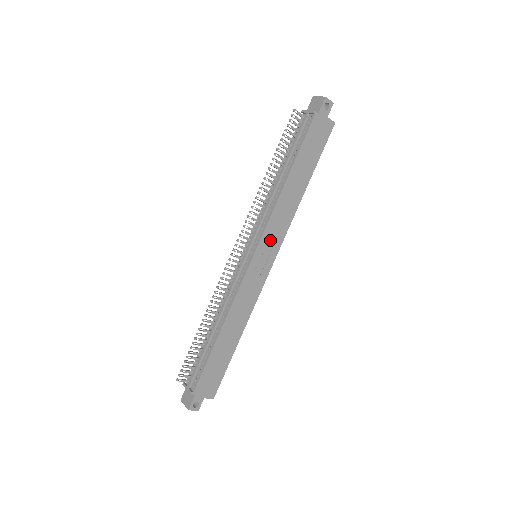
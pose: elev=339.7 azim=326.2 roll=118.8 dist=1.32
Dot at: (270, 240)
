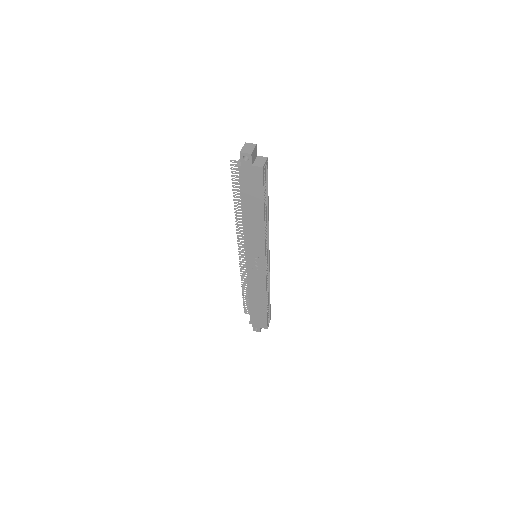
Dot at: (253, 251)
